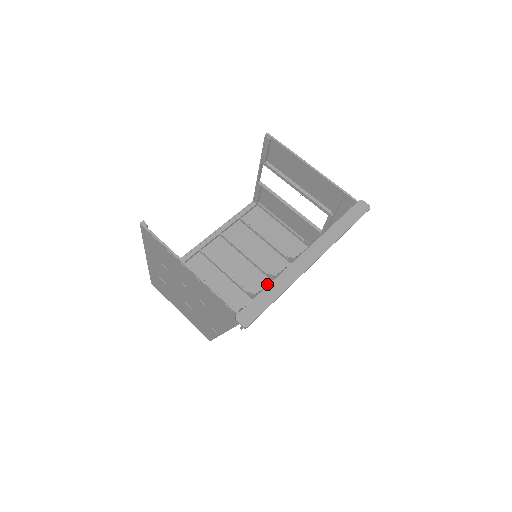
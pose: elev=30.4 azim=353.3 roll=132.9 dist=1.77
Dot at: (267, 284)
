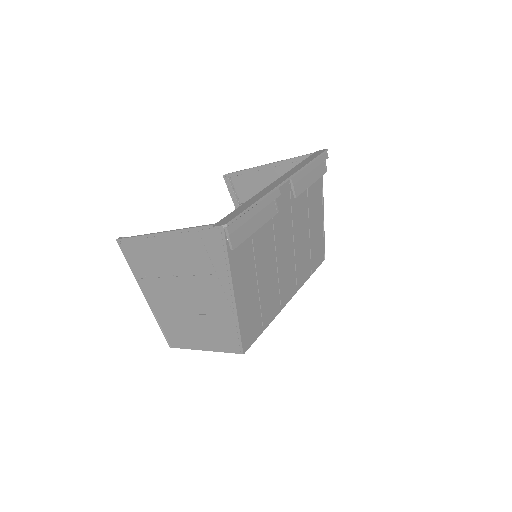
Dot at: occluded
